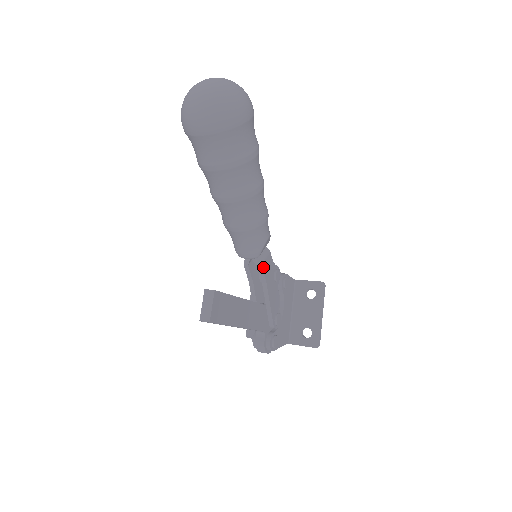
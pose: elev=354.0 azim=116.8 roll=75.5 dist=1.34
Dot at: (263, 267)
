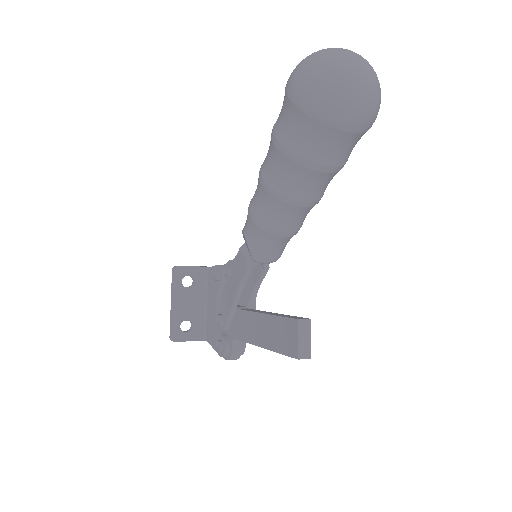
Dot at: (267, 269)
